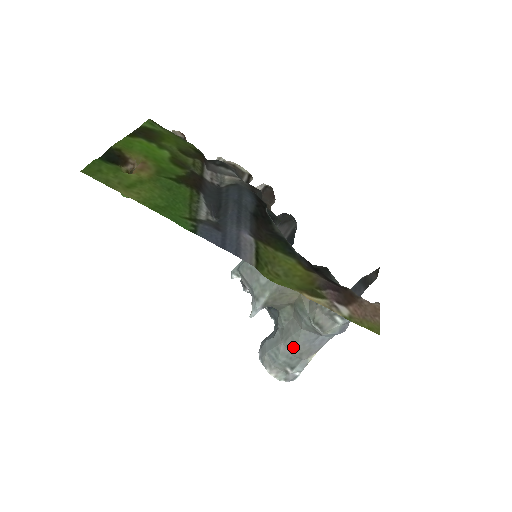
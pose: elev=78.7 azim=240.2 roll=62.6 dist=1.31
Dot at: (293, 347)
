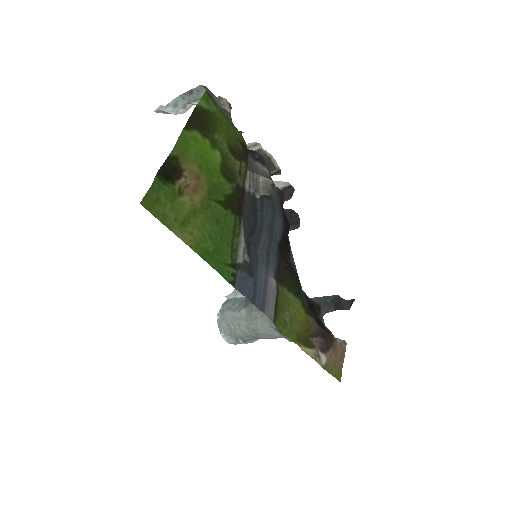
Dot at: (254, 332)
